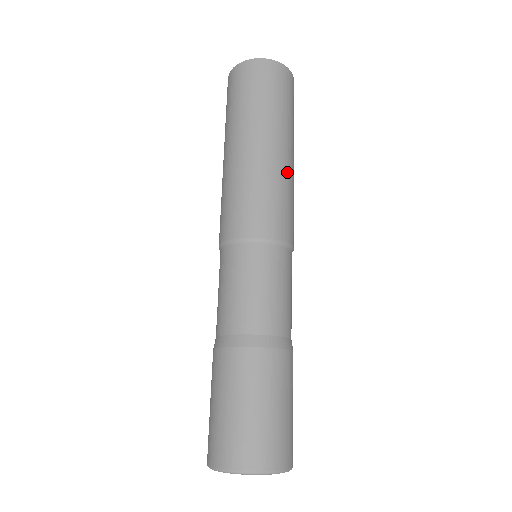
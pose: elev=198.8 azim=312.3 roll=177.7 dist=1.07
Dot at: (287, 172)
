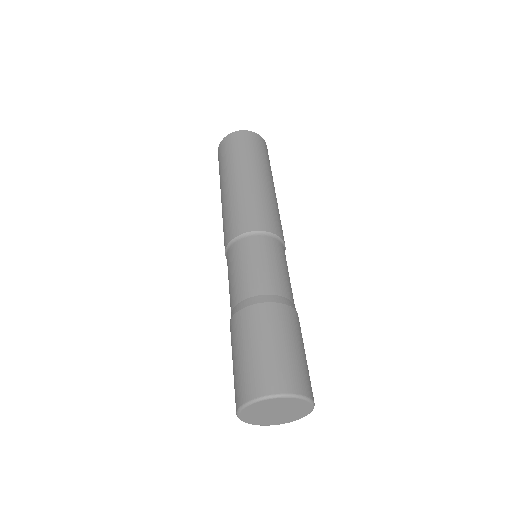
Dot at: (277, 204)
